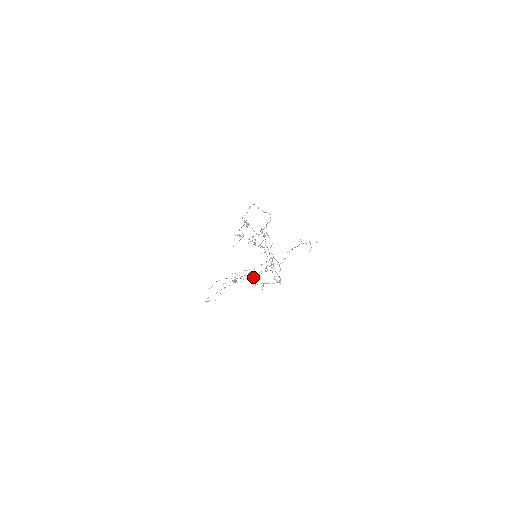
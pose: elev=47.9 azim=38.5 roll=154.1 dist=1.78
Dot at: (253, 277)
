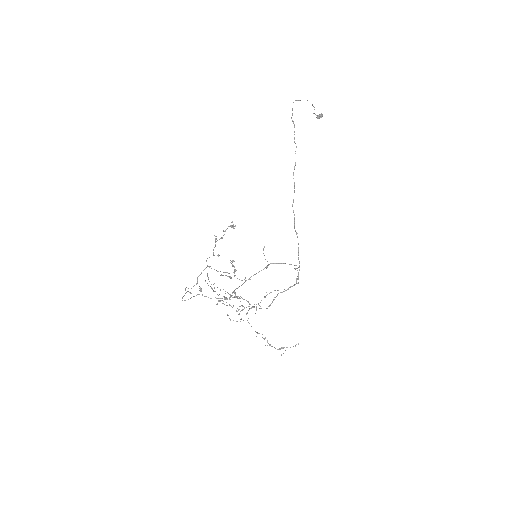
Dot at: (237, 308)
